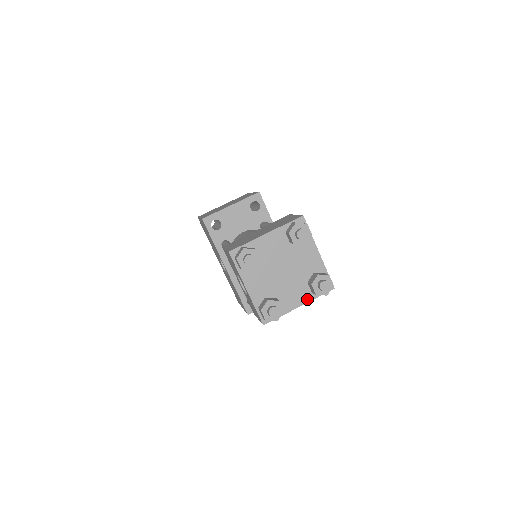
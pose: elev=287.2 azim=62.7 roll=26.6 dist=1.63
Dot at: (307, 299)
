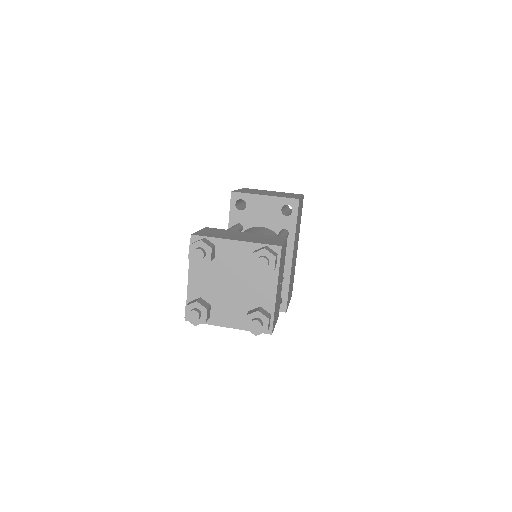
Dot at: (239, 326)
